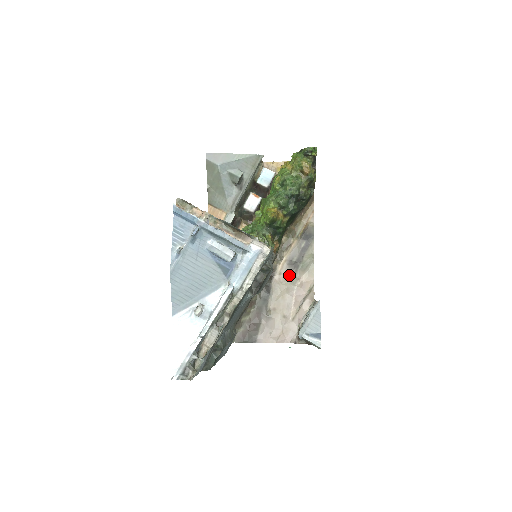
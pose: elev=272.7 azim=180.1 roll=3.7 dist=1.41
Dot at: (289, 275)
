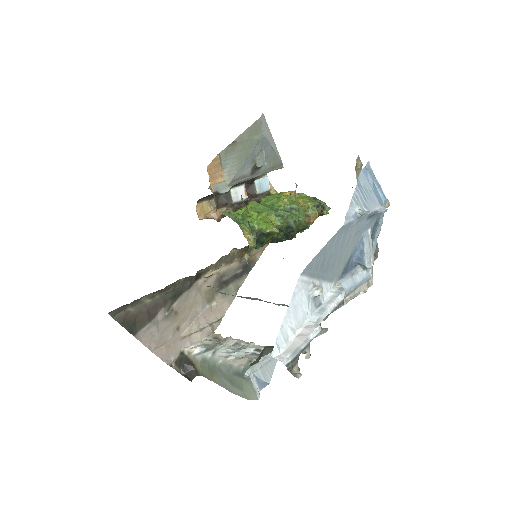
Dot at: (211, 289)
